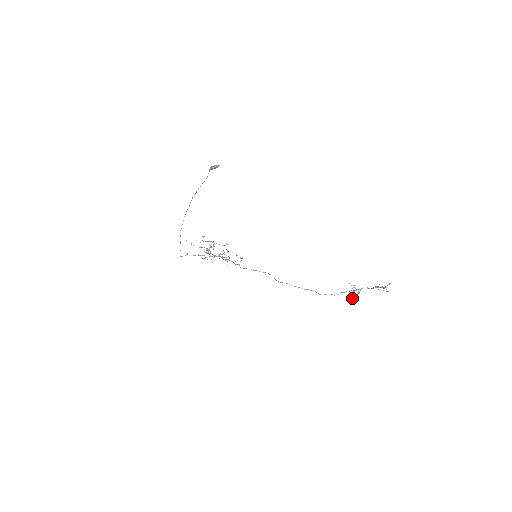
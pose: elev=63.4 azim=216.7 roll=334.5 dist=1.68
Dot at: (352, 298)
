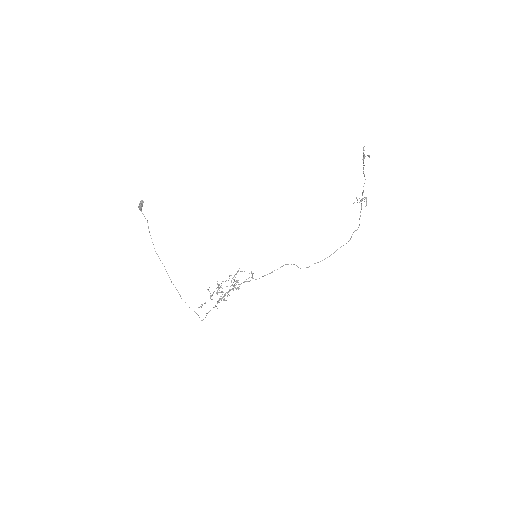
Dot at: occluded
